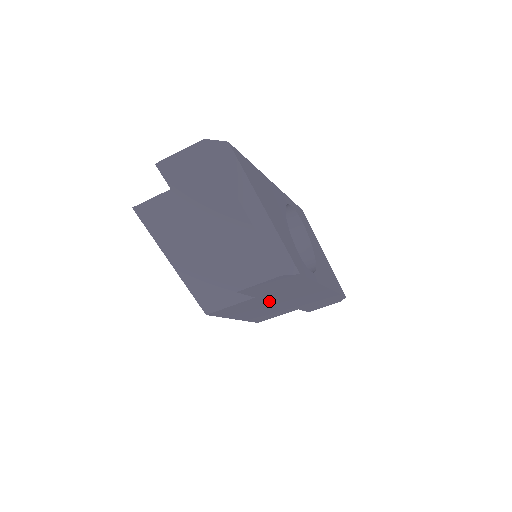
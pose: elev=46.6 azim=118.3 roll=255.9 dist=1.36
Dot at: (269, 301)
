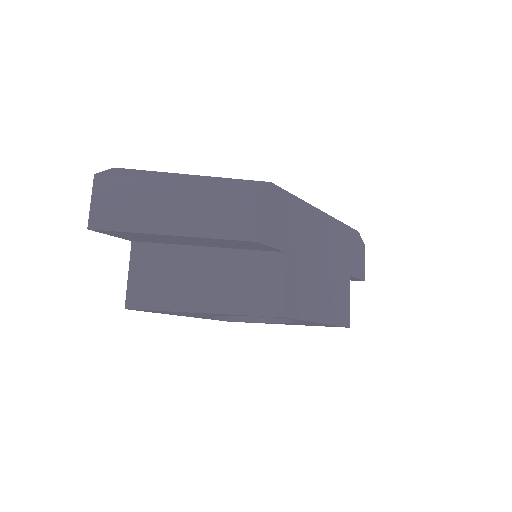
Dot at: (306, 260)
